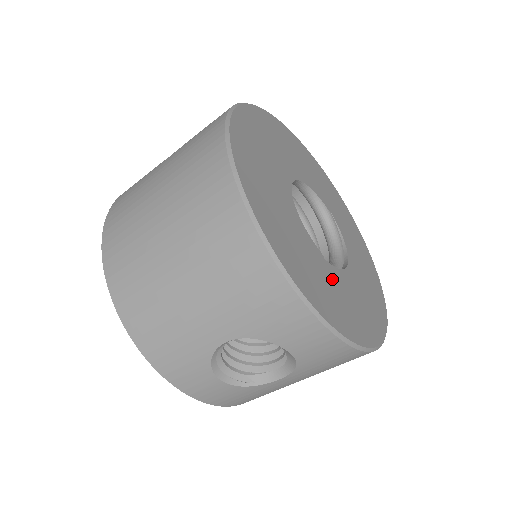
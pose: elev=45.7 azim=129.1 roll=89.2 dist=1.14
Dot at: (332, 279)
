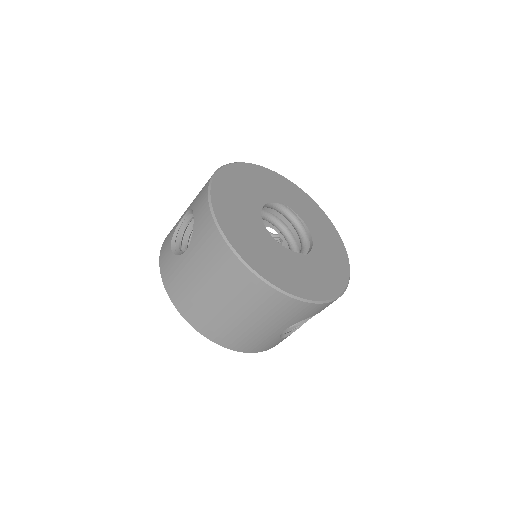
Dot at: (315, 264)
